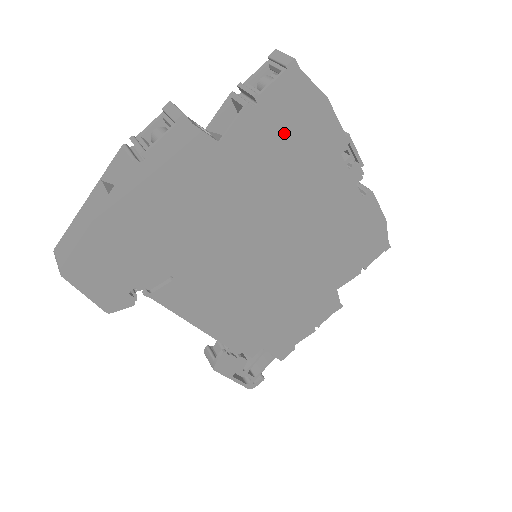
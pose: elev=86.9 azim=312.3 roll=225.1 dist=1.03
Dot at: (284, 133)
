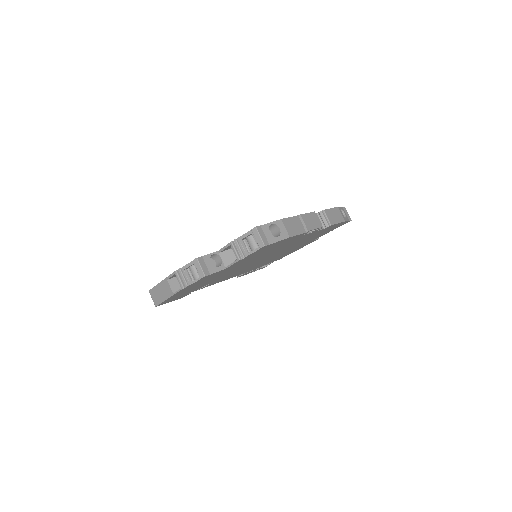
Dot at: (264, 251)
